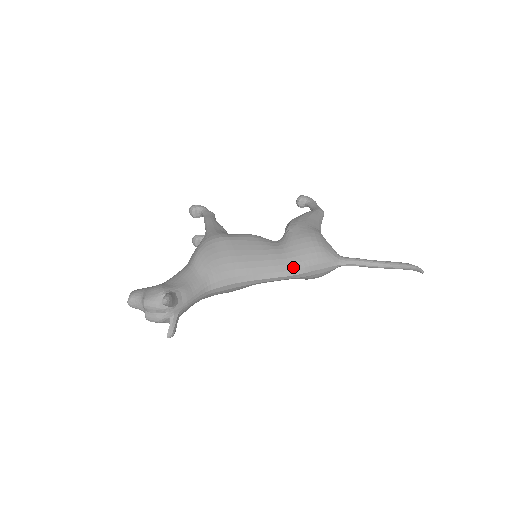
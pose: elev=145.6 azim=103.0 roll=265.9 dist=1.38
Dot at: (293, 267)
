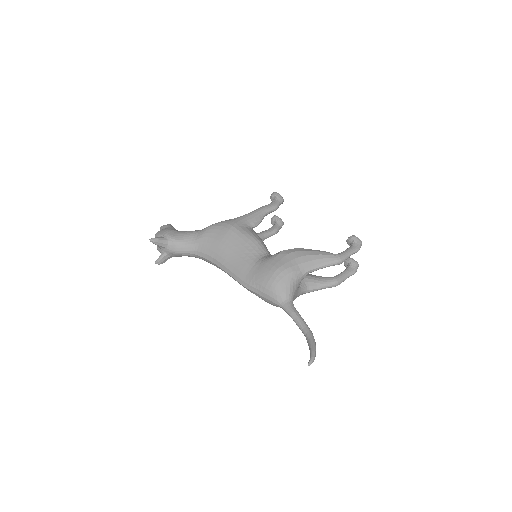
Dot at: (246, 280)
